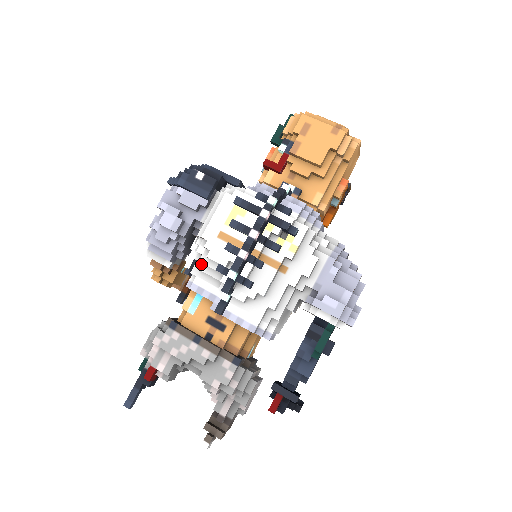
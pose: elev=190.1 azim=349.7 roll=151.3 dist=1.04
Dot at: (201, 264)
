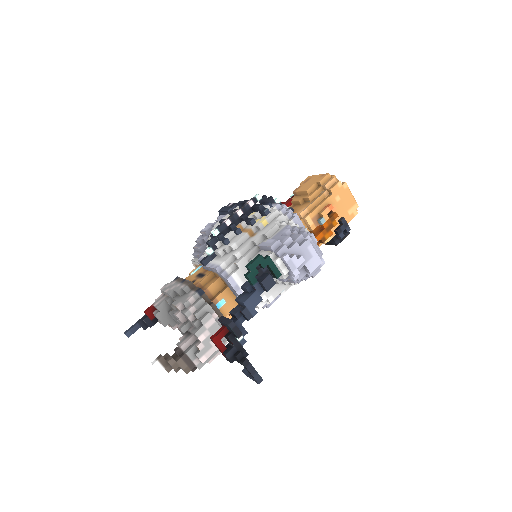
Dot at: occluded
